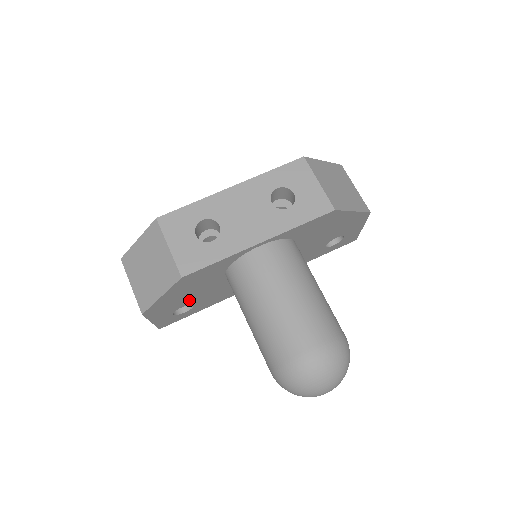
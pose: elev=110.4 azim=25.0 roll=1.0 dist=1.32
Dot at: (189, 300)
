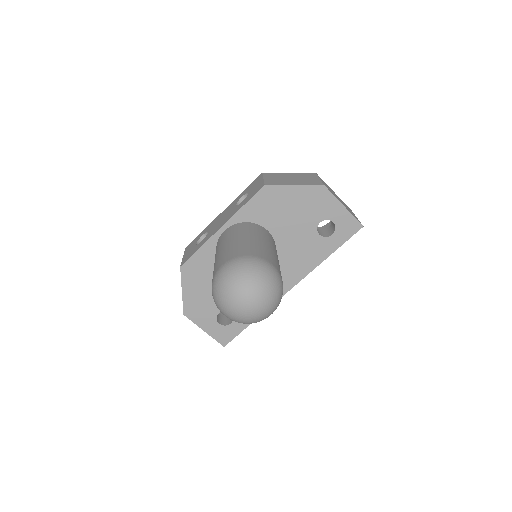
Dot at: occluded
